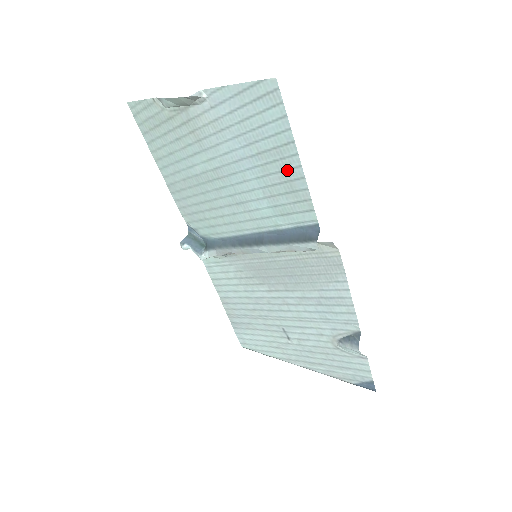
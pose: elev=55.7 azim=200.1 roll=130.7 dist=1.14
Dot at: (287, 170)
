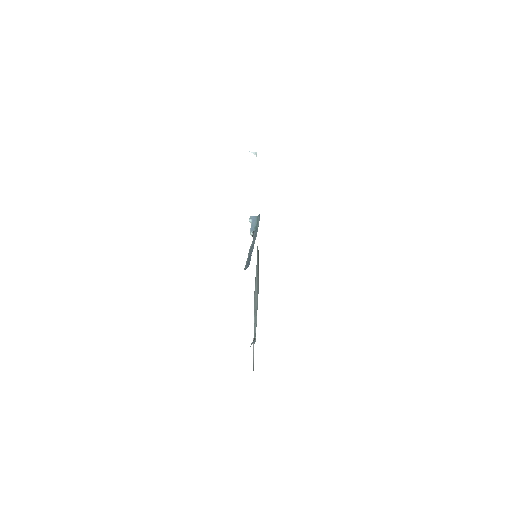
Dot at: occluded
